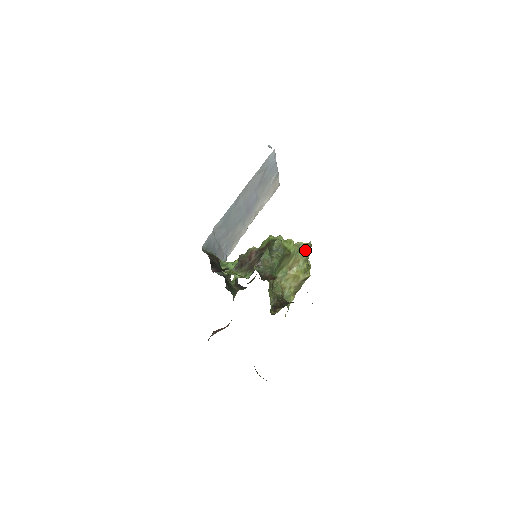
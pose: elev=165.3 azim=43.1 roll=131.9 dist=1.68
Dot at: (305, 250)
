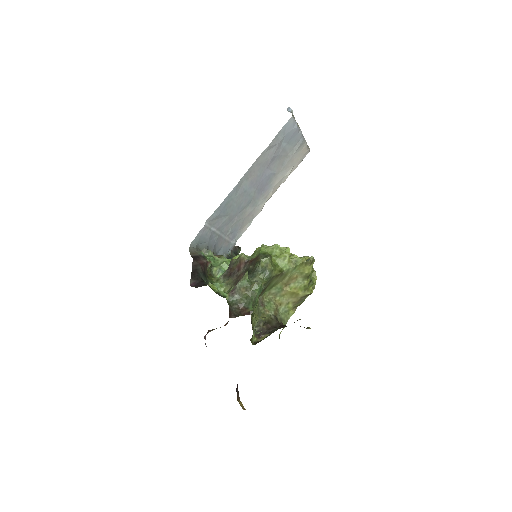
Dot at: (304, 267)
